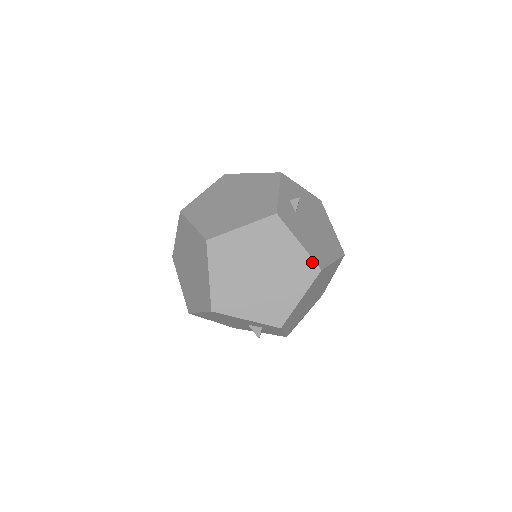
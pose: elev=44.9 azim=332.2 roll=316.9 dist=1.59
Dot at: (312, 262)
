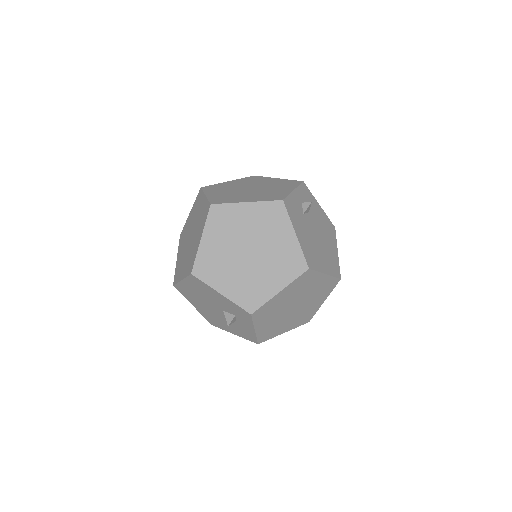
Dot at: (302, 258)
